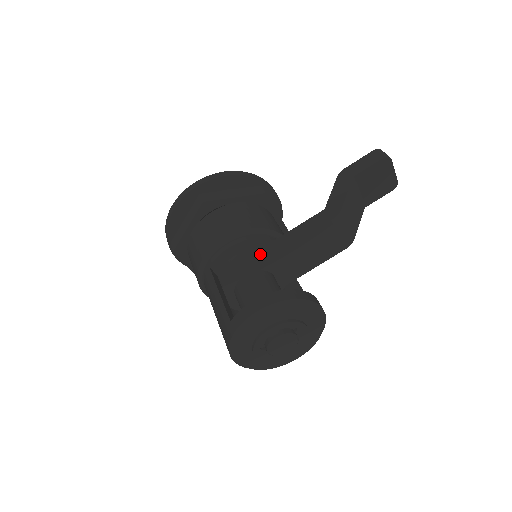
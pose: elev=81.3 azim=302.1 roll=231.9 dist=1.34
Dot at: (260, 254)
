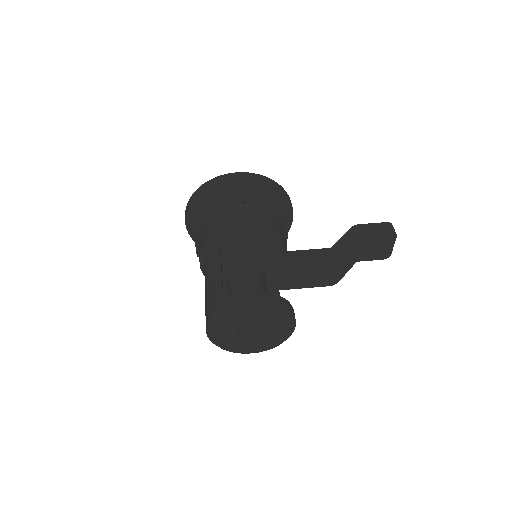
Dot at: (265, 257)
